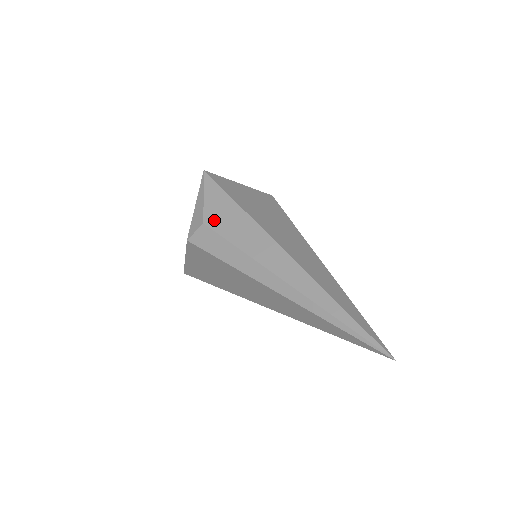
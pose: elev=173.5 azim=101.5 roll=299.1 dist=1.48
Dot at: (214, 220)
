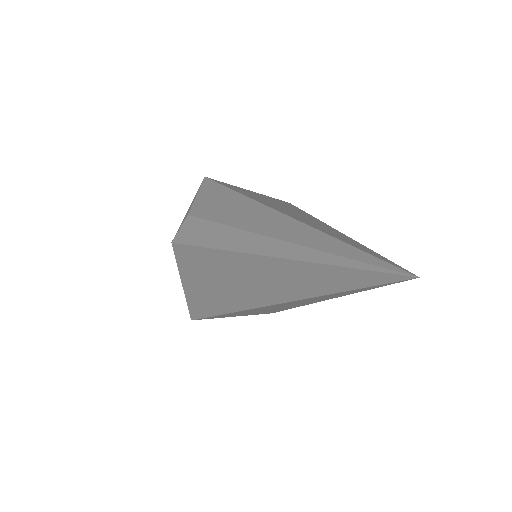
Dot at: (199, 208)
